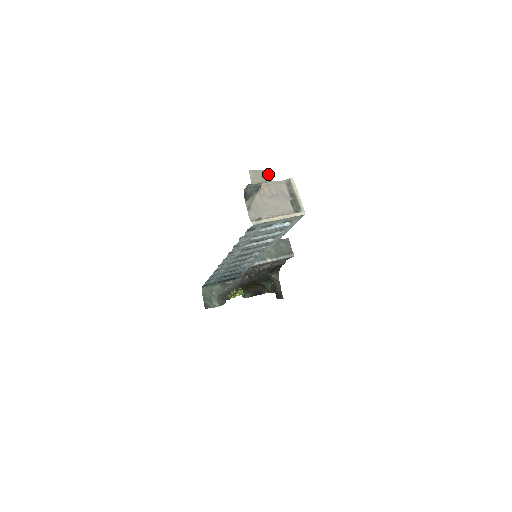
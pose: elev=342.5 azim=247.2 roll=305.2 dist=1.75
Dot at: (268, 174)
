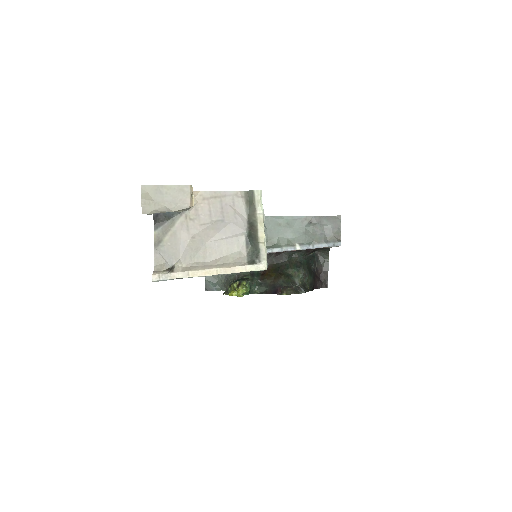
Dot at: (183, 194)
